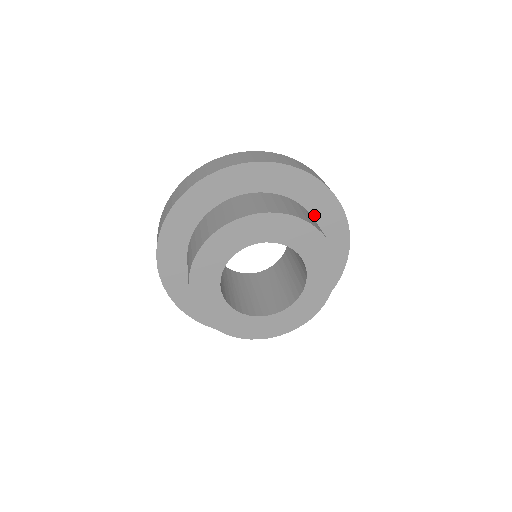
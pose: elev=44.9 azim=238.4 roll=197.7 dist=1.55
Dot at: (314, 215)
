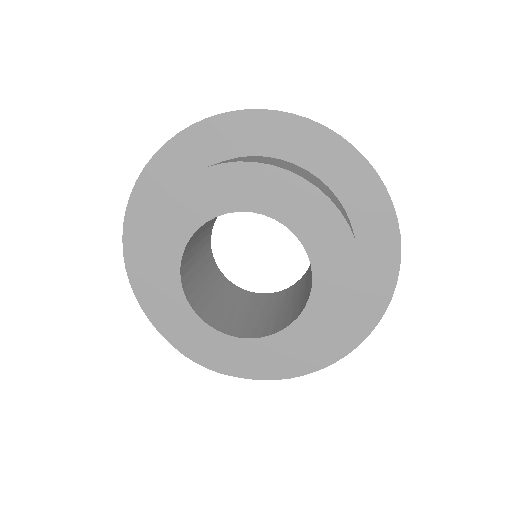
Dot at: (274, 155)
